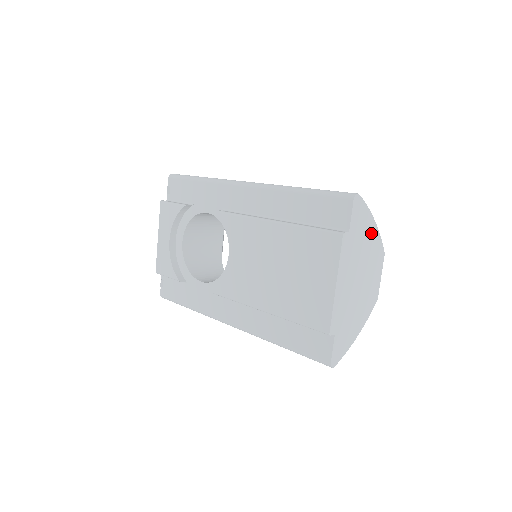
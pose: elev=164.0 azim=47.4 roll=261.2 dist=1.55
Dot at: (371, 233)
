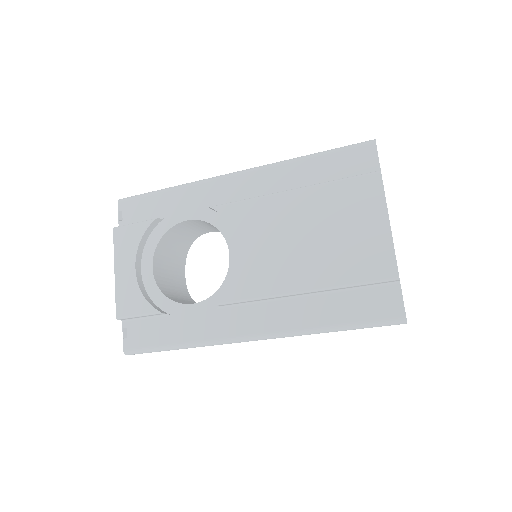
Dot at: occluded
